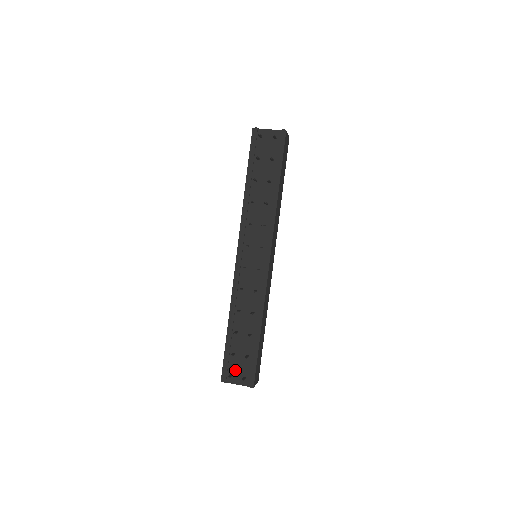
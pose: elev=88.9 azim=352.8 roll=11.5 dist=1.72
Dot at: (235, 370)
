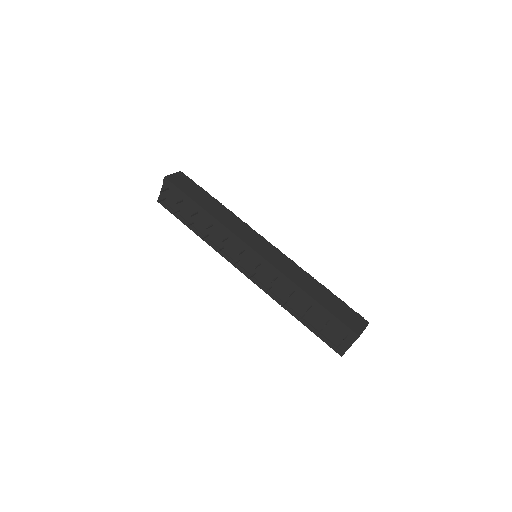
Dot at: (337, 339)
